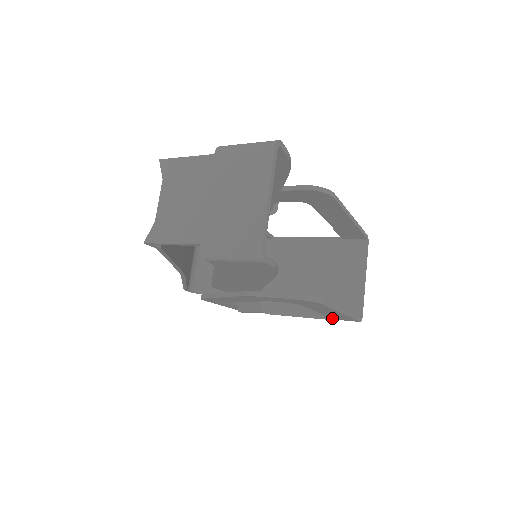
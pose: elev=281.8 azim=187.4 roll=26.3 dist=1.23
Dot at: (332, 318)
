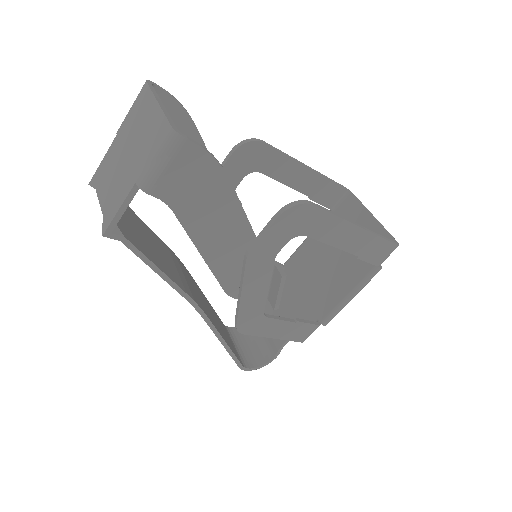
Dot at: (371, 263)
